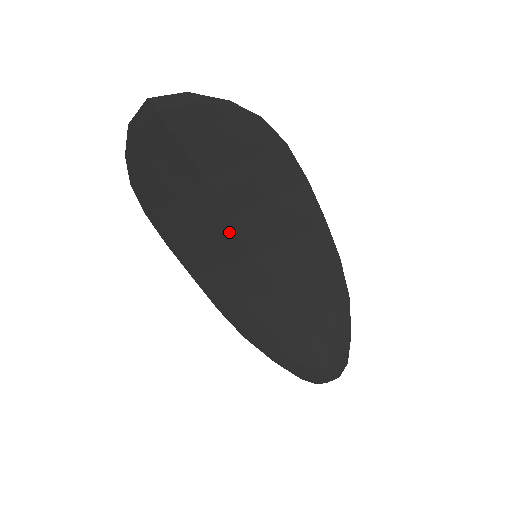
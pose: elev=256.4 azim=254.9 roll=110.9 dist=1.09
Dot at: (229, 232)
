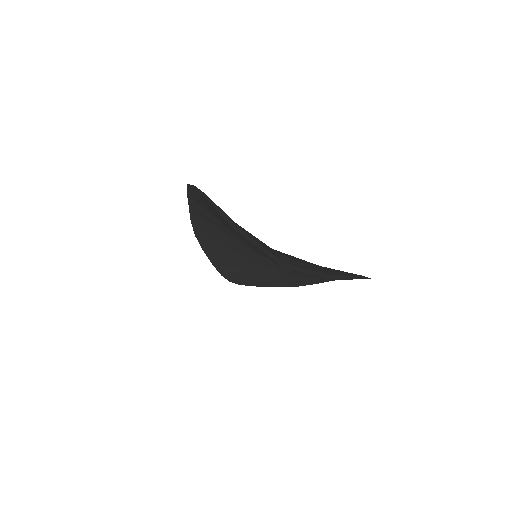
Dot at: (251, 245)
